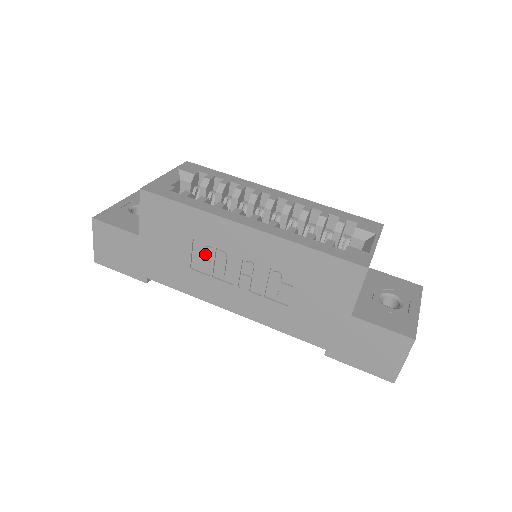
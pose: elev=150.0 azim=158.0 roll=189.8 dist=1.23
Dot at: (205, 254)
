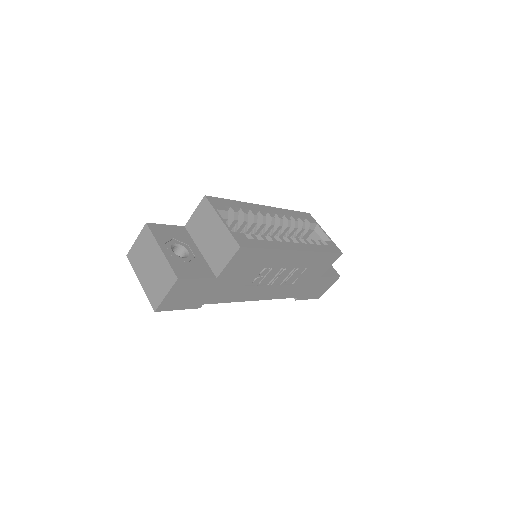
Dot at: (261, 274)
